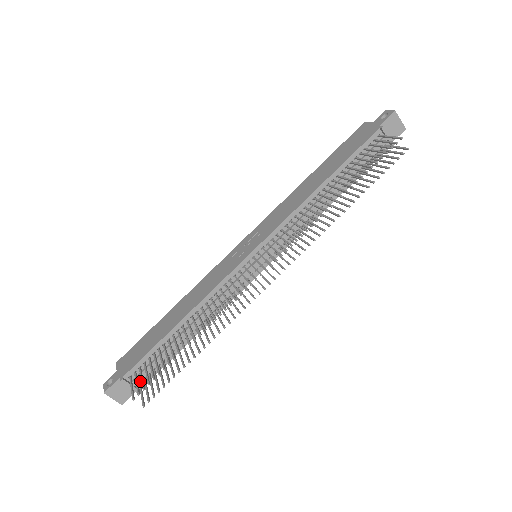
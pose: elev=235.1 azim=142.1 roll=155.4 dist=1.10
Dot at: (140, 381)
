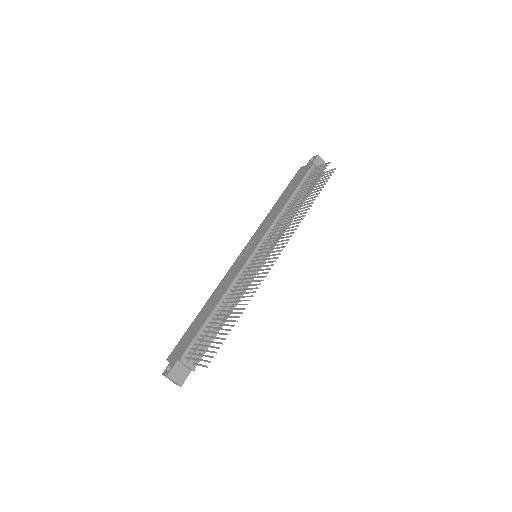
Dot at: (193, 361)
